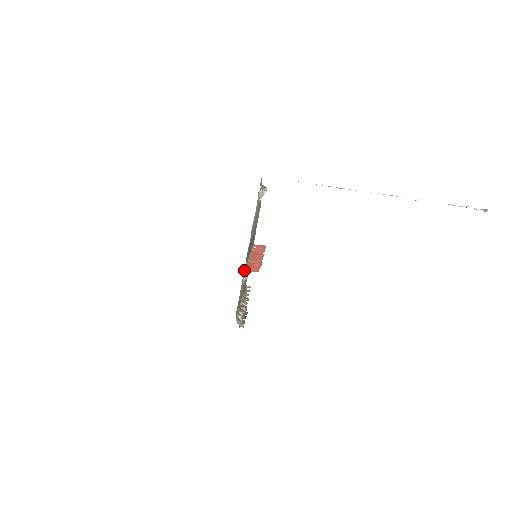
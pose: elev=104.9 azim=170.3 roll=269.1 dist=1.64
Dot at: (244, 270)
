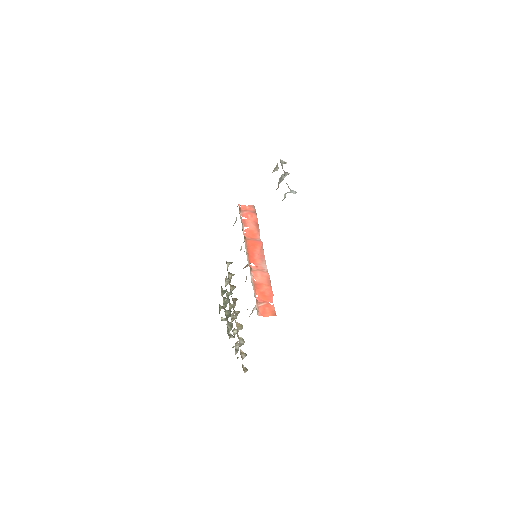
Dot at: occluded
